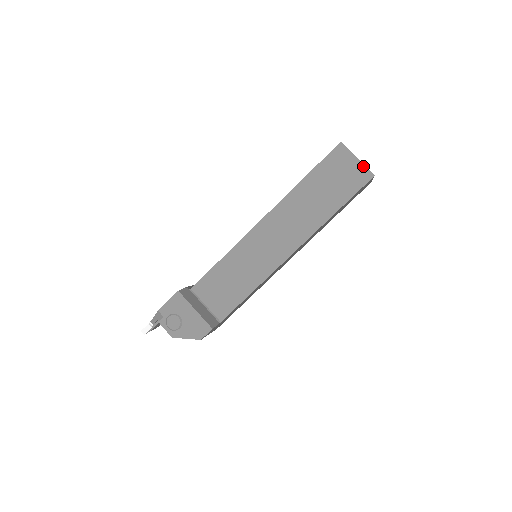
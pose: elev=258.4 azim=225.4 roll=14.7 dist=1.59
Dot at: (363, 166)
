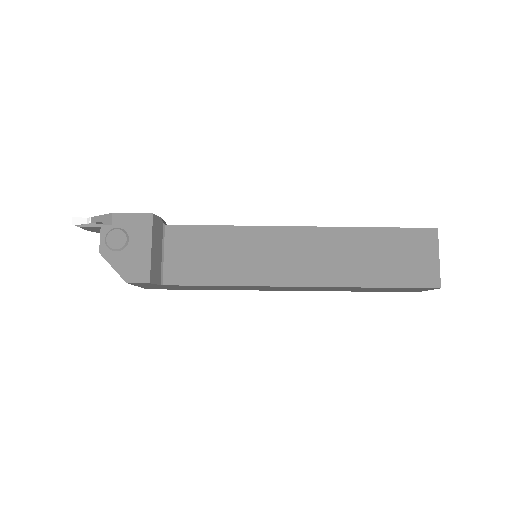
Dot at: (438, 269)
